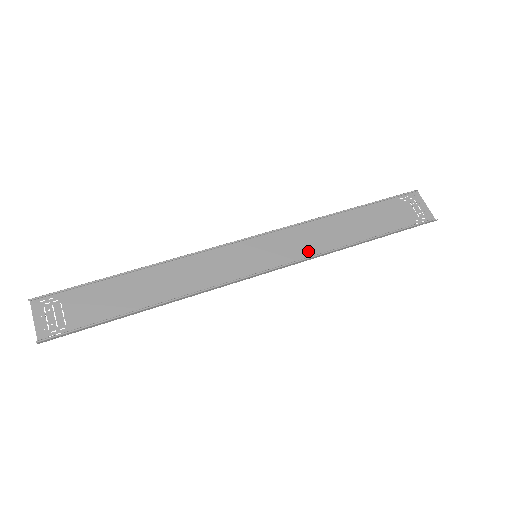
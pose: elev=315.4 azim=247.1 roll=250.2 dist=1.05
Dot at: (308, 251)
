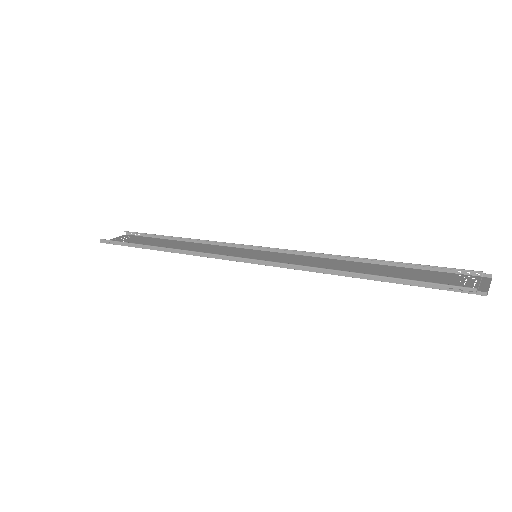
Dot at: occluded
